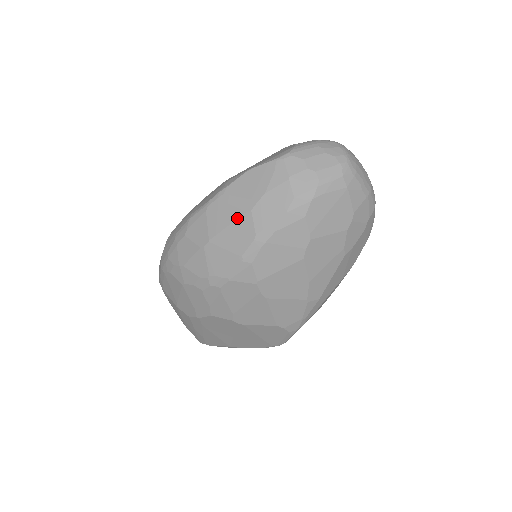
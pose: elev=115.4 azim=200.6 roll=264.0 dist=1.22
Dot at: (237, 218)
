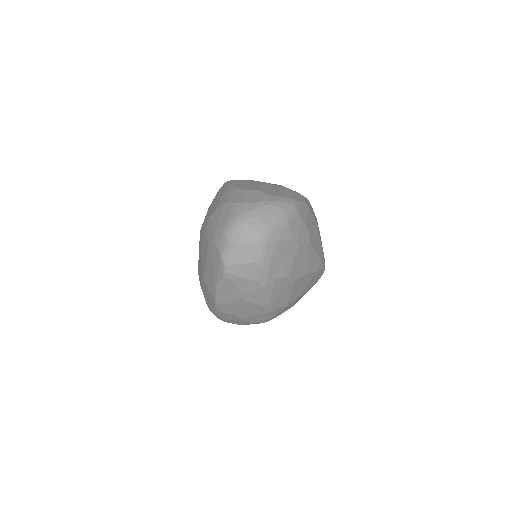
Dot at: (242, 307)
